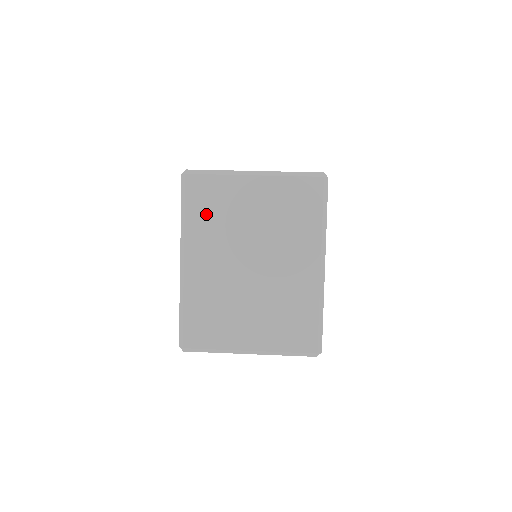
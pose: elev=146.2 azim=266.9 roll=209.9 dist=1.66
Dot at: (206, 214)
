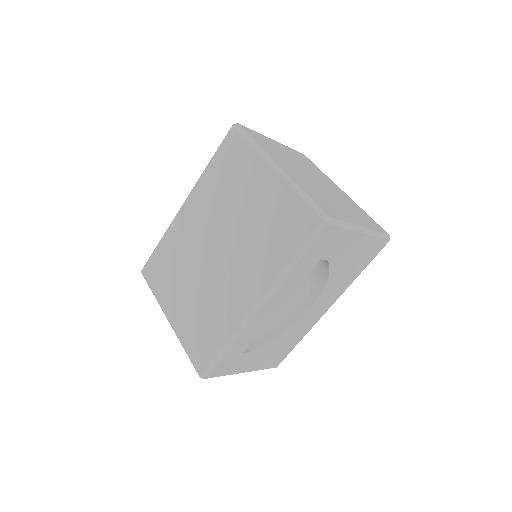
Dot at: (267, 146)
